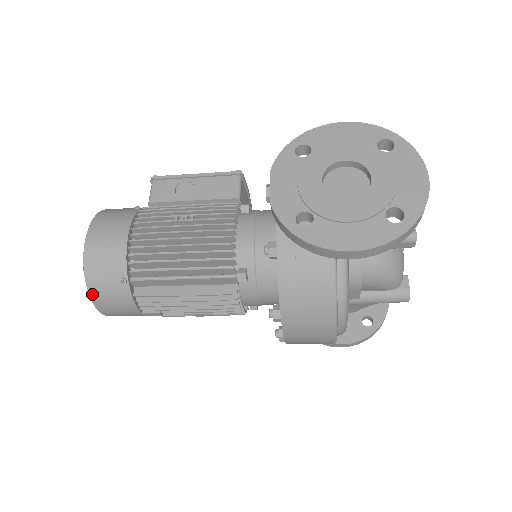
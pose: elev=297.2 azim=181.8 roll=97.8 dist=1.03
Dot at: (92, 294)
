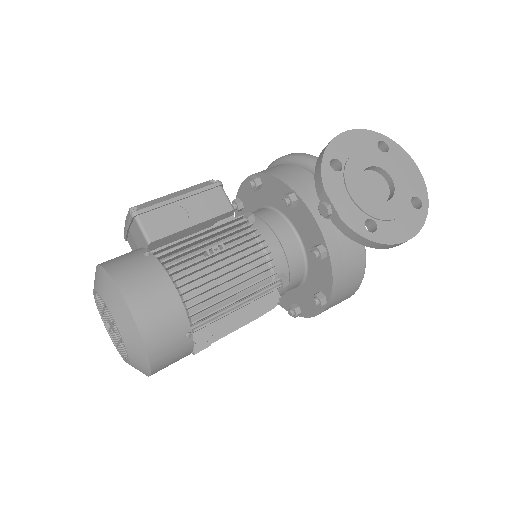
Dot at: (154, 363)
